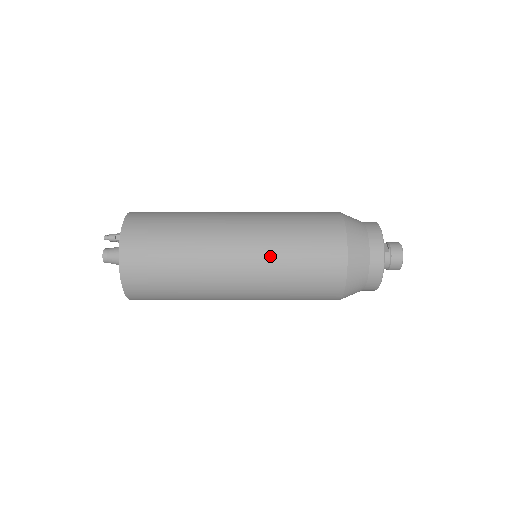
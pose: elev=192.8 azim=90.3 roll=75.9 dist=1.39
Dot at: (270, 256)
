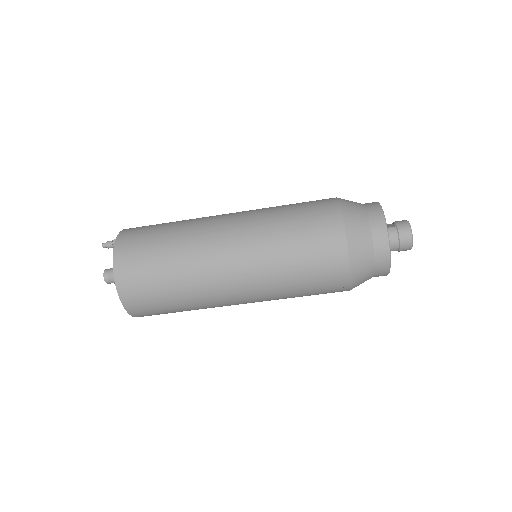
Dot at: (262, 233)
